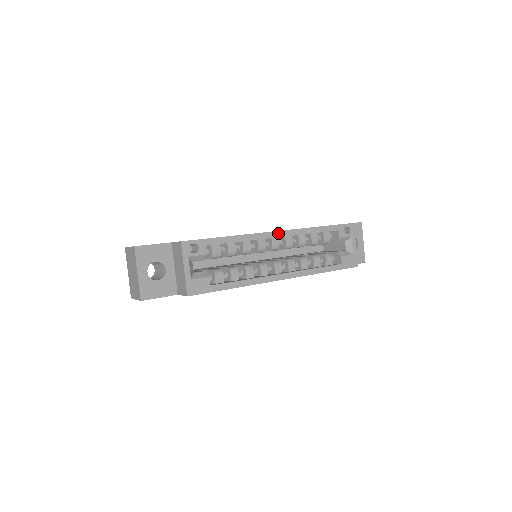
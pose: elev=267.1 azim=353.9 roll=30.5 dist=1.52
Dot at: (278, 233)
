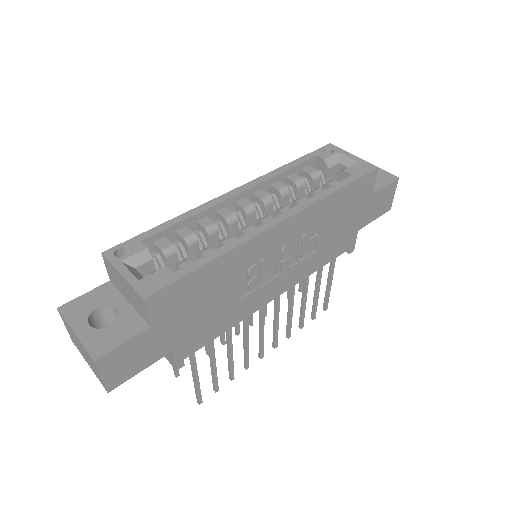
Dot at: (236, 191)
